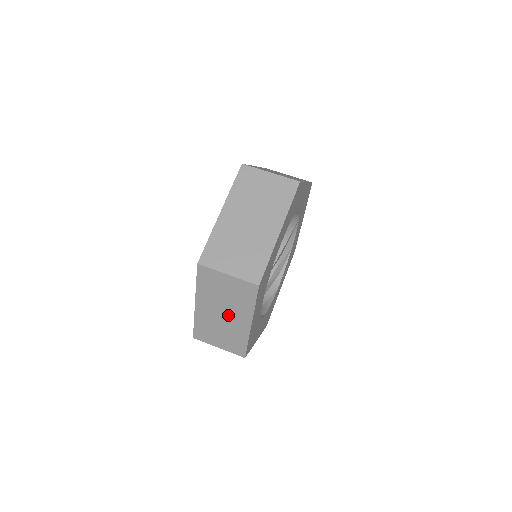
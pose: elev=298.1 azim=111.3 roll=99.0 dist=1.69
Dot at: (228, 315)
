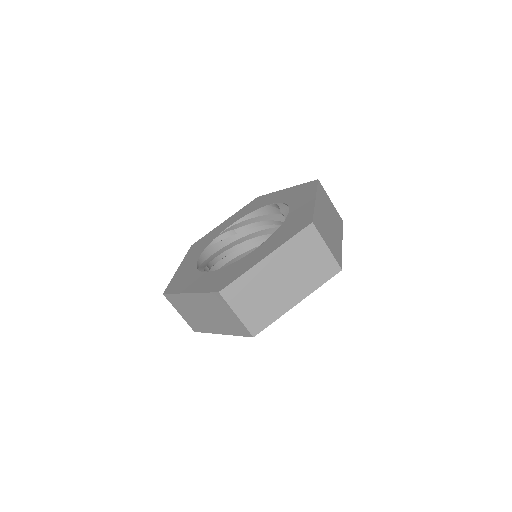
Dot at: (209, 318)
